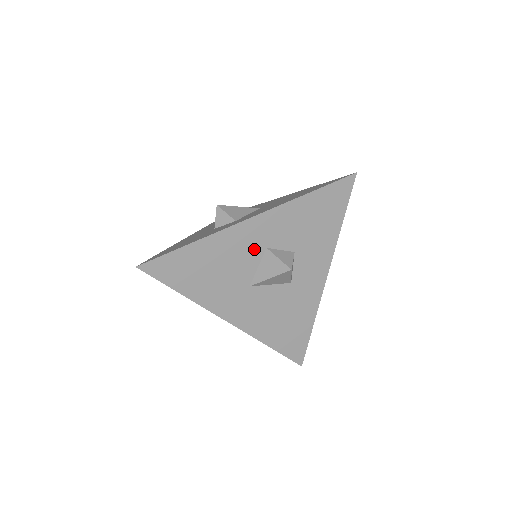
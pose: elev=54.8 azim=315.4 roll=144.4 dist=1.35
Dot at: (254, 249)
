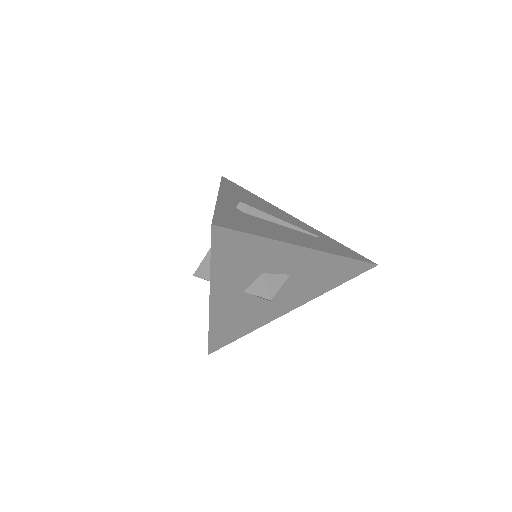
Dot at: (239, 299)
